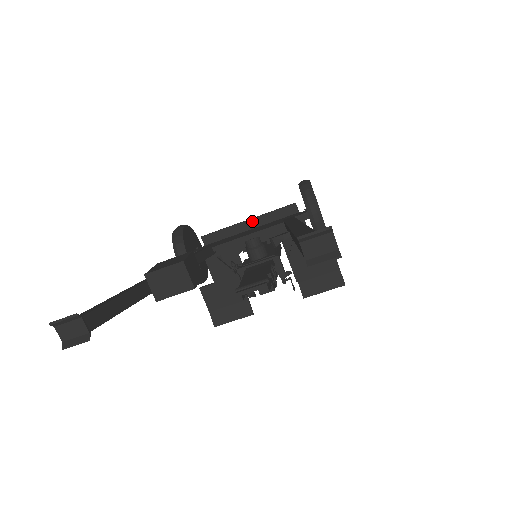
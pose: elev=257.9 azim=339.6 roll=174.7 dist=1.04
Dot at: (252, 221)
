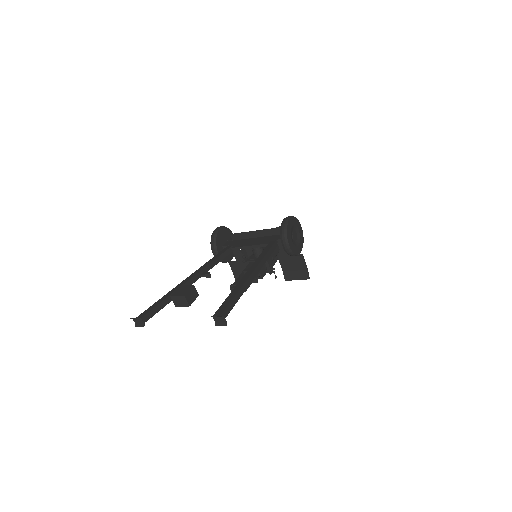
Dot at: (258, 232)
